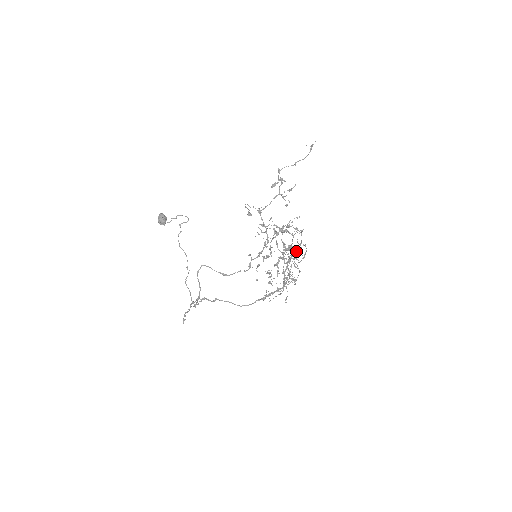
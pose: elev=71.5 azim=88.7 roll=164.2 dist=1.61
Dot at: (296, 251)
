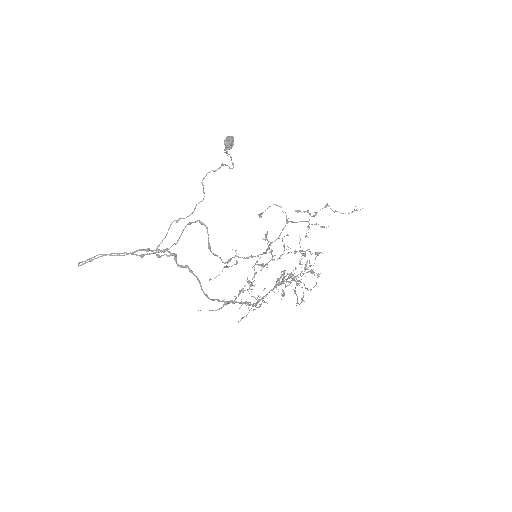
Dot at: (301, 279)
